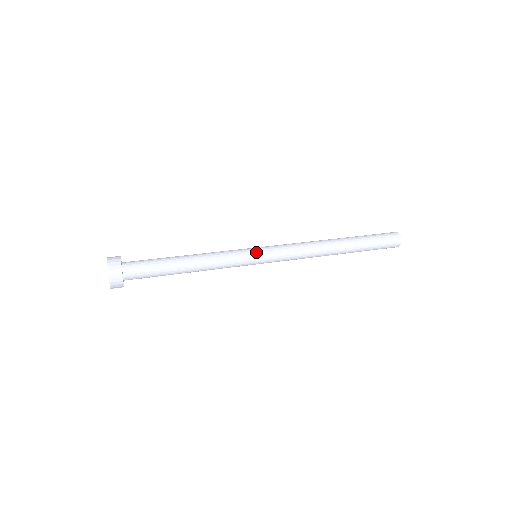
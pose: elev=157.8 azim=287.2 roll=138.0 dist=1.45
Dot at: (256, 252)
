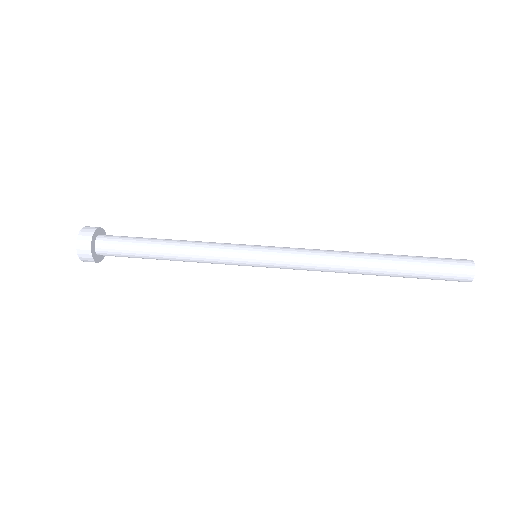
Dot at: (253, 259)
